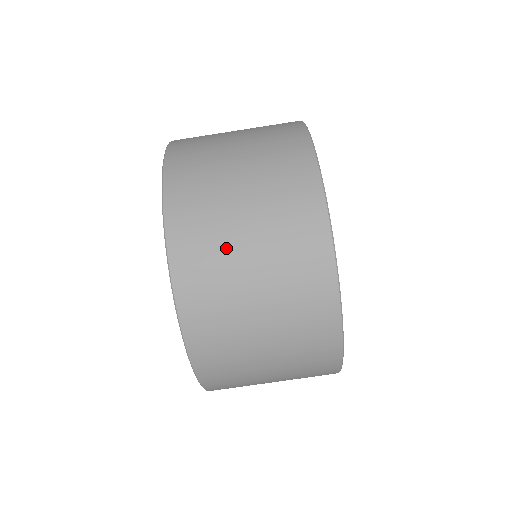
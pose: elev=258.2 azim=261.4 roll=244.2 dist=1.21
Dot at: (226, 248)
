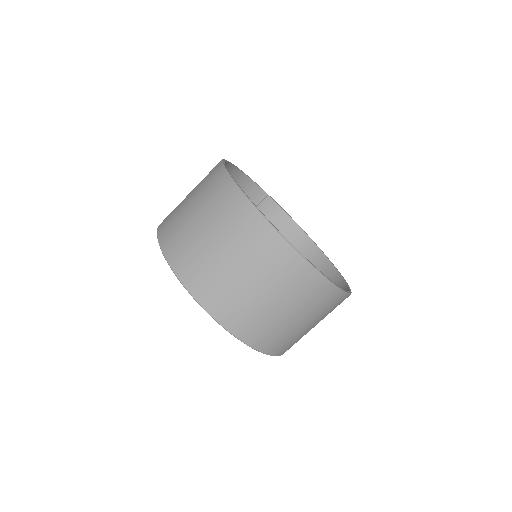
Dot at: (213, 264)
